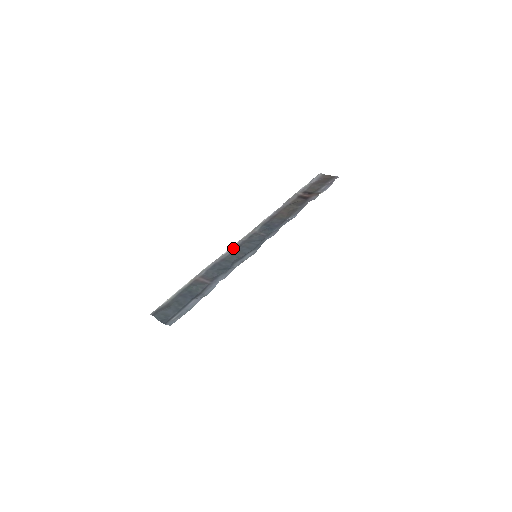
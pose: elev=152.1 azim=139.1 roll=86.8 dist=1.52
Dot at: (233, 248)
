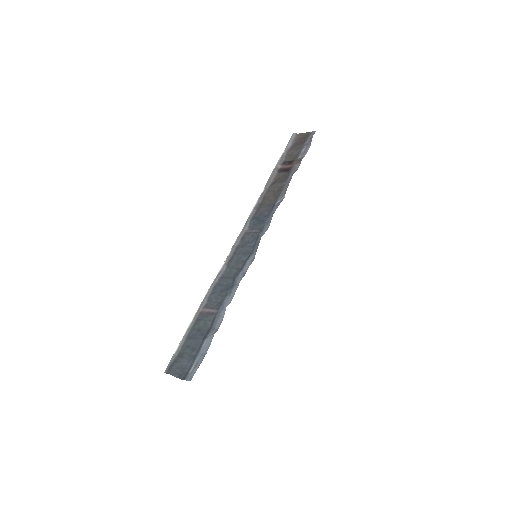
Dot at: (228, 259)
